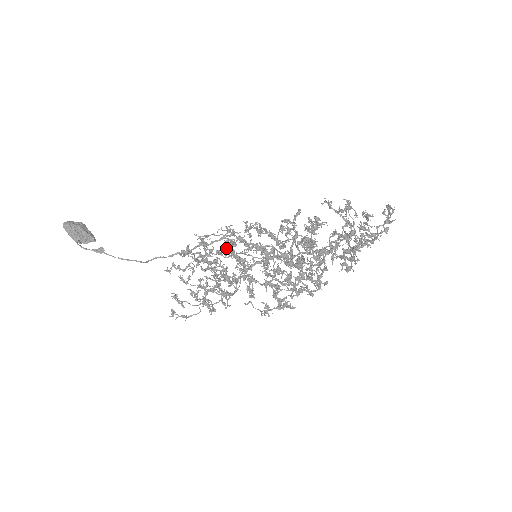
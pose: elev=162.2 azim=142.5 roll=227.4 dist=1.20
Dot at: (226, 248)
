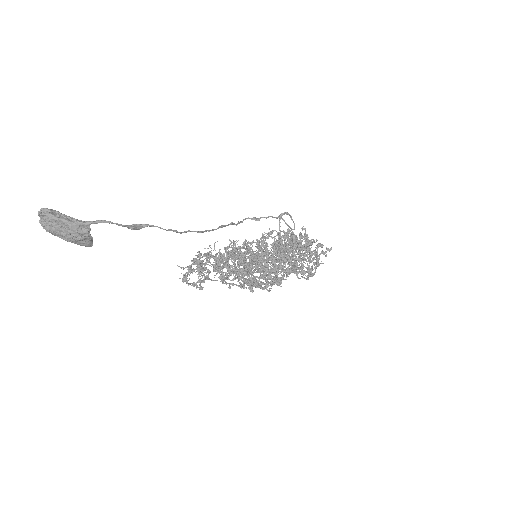
Dot at: occluded
